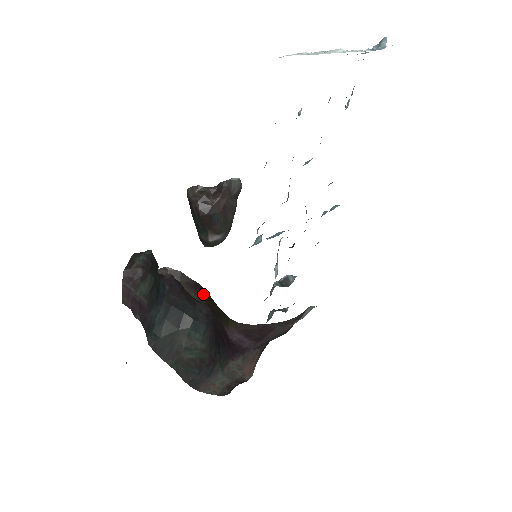
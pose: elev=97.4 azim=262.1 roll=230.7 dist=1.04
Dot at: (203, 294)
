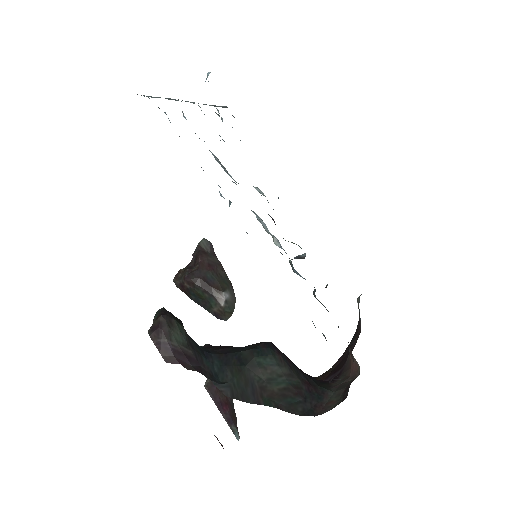
Dot at: occluded
